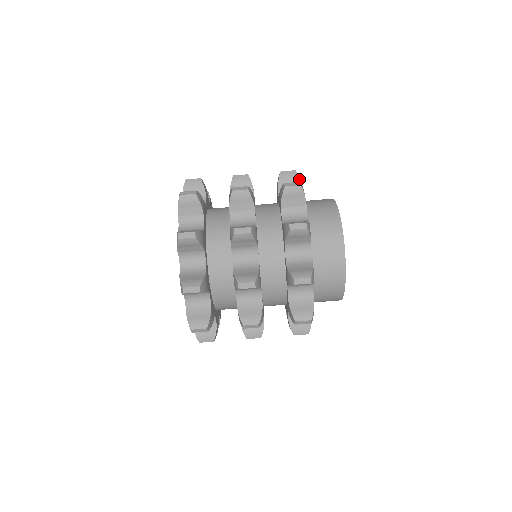
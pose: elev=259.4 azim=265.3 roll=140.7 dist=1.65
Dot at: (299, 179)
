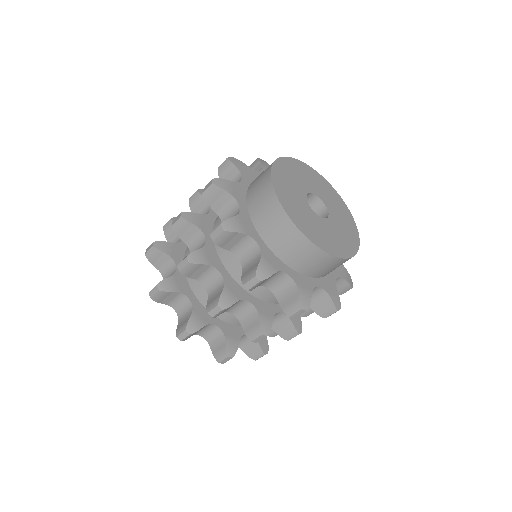
Dot at: (233, 165)
